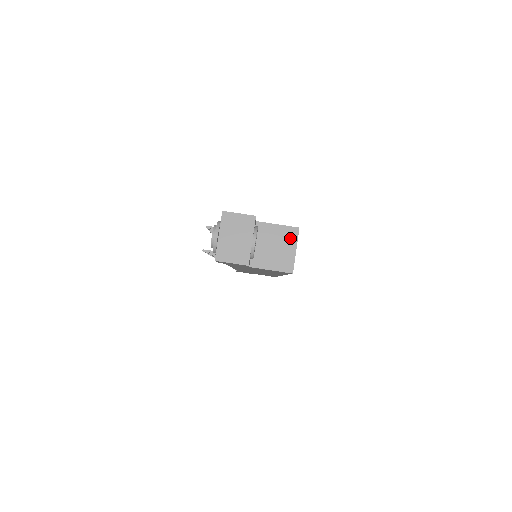
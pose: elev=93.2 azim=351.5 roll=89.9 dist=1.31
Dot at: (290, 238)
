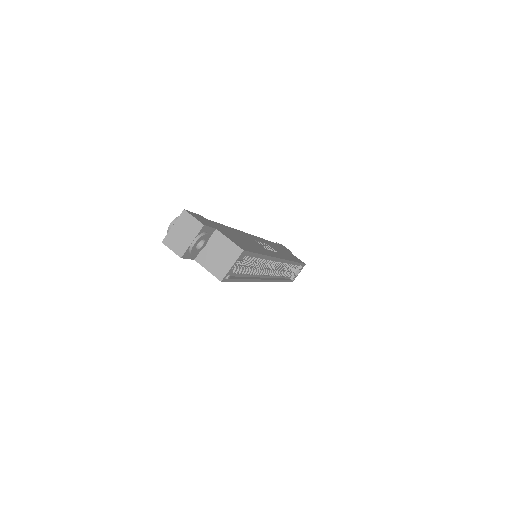
Dot at: (233, 254)
